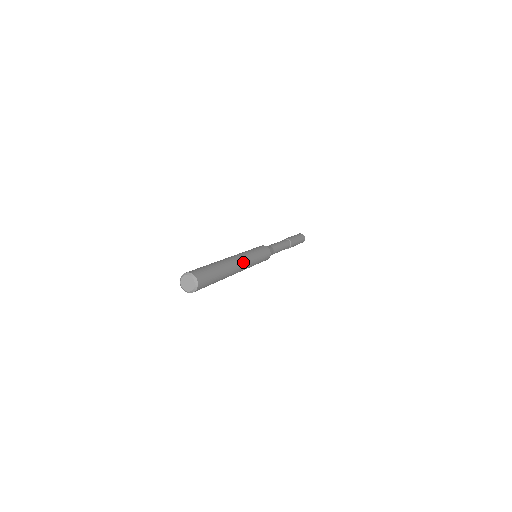
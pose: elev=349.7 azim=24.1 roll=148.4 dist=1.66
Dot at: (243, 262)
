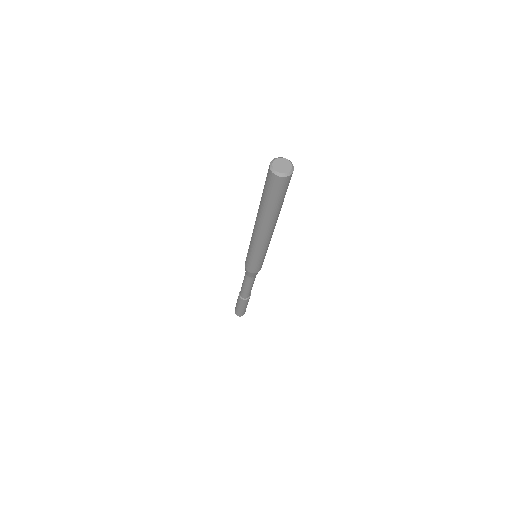
Dot at: occluded
